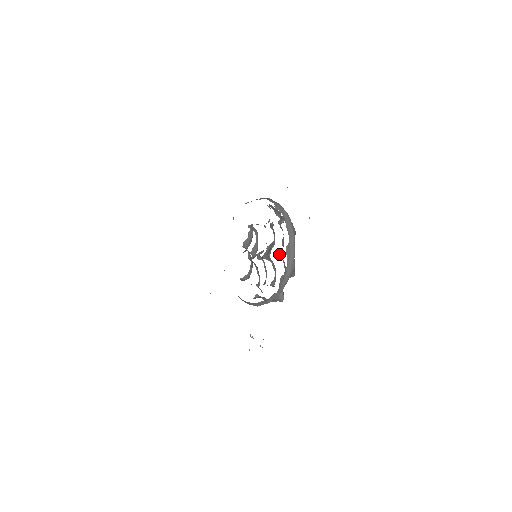
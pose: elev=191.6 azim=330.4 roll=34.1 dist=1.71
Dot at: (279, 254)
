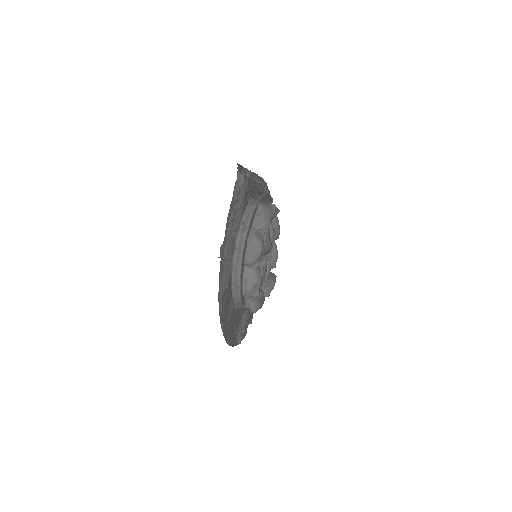
Dot at: occluded
